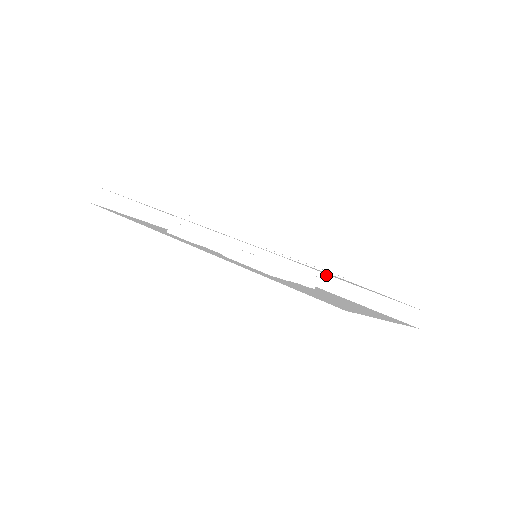
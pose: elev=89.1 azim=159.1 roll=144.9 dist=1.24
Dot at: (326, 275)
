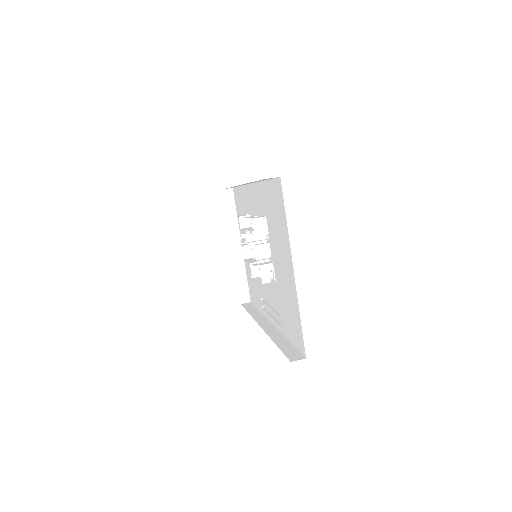
Dot at: (277, 330)
